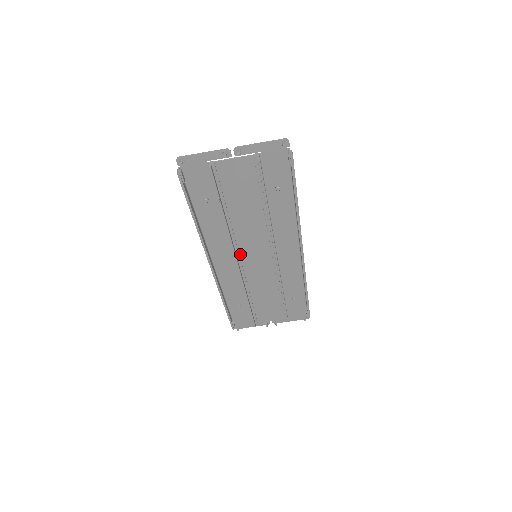
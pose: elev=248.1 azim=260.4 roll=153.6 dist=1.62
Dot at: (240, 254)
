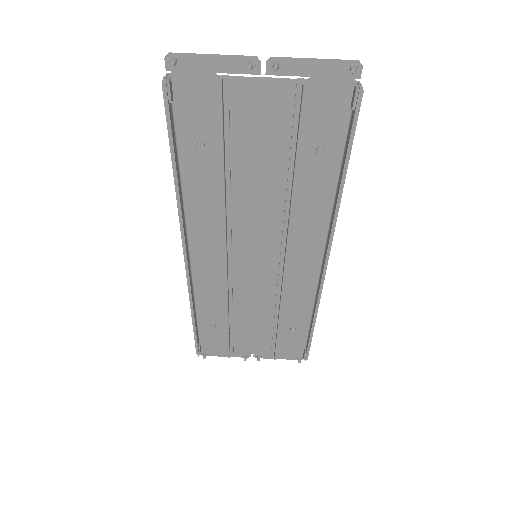
Dot at: (233, 248)
